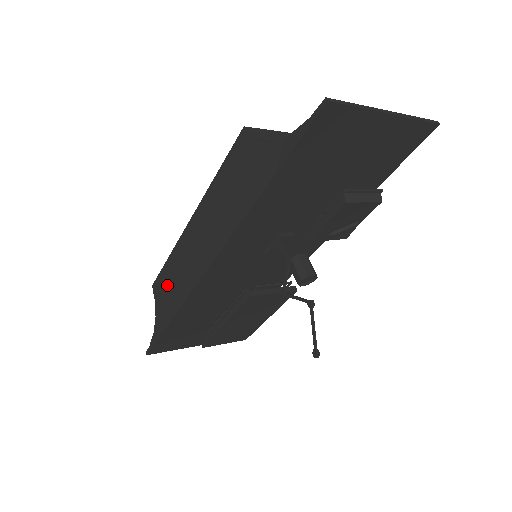
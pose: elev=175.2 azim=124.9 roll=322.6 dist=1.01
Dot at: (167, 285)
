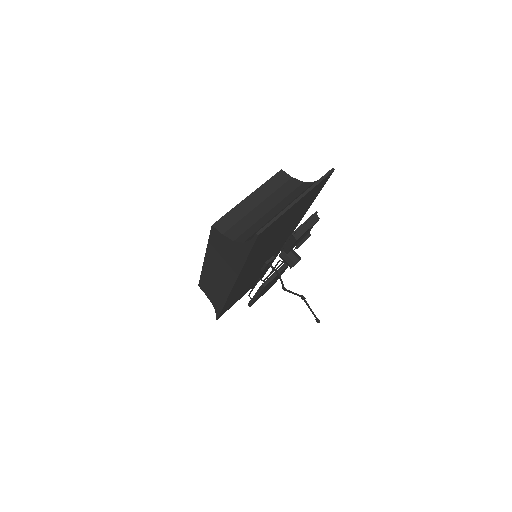
Dot at: (209, 289)
